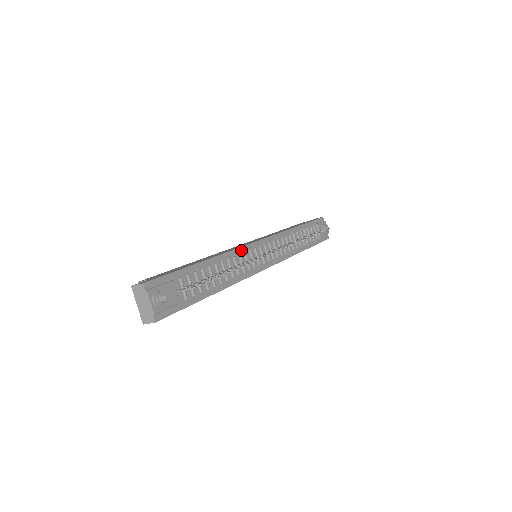
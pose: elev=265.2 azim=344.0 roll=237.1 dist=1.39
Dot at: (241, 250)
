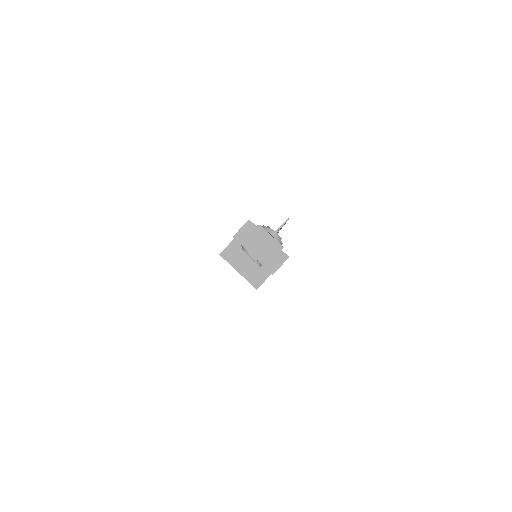
Dot at: occluded
